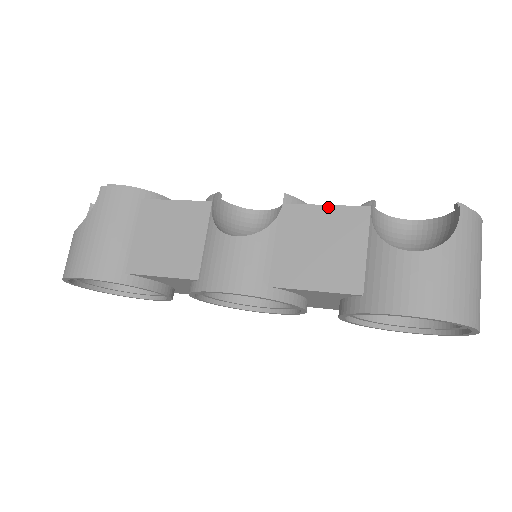
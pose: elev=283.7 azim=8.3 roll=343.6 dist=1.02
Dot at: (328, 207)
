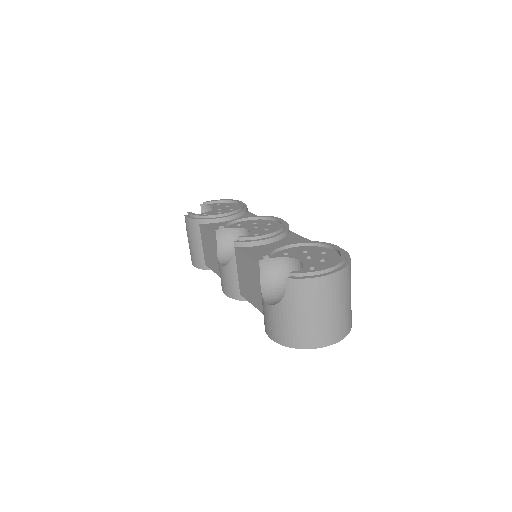
Dot at: (247, 256)
